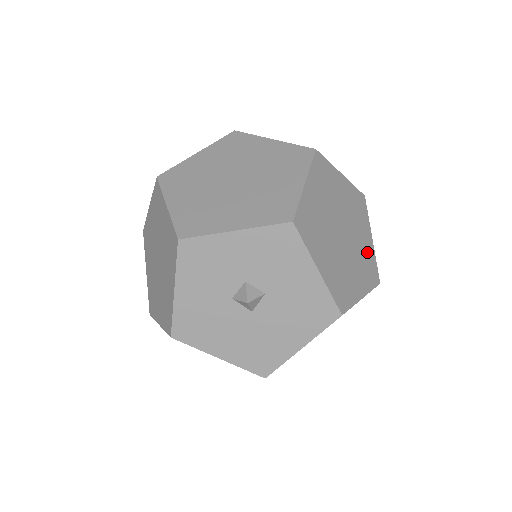
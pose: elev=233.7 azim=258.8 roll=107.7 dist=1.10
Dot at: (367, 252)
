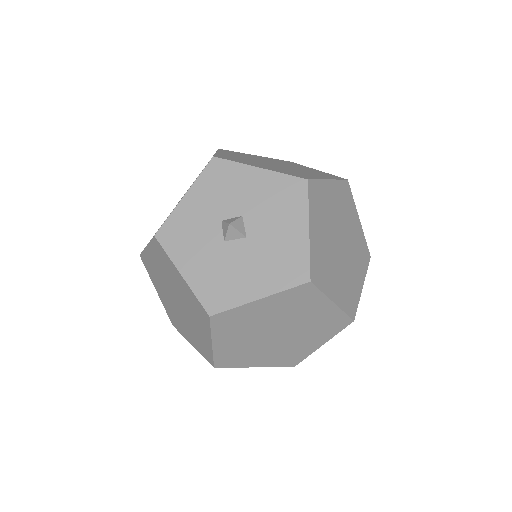
Dot at: occluded
